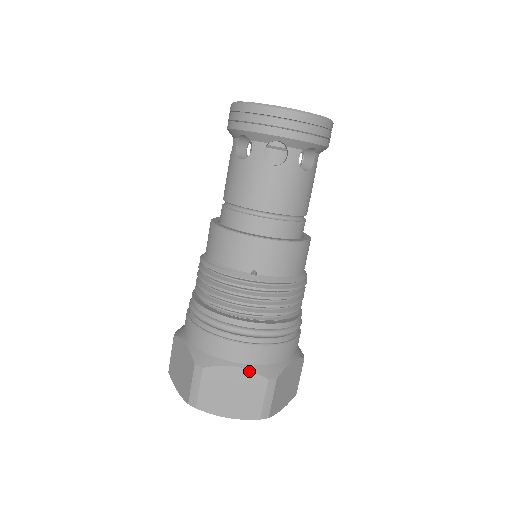
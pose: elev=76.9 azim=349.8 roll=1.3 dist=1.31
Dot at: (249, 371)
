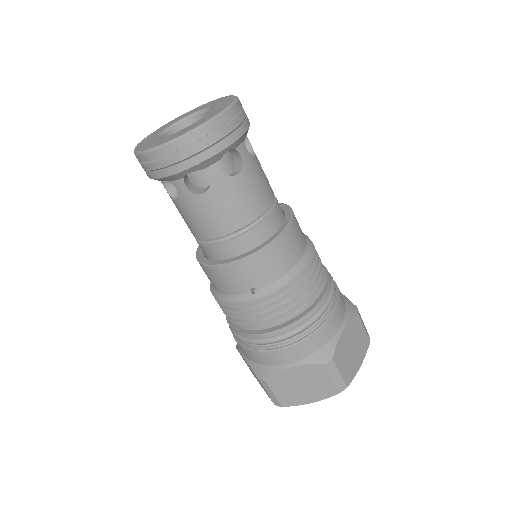
Dot at: (304, 366)
